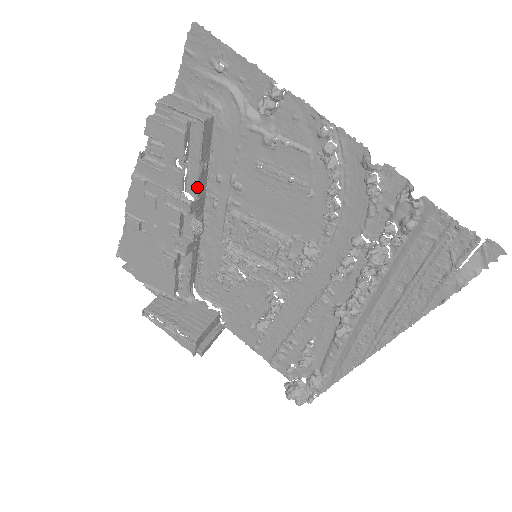
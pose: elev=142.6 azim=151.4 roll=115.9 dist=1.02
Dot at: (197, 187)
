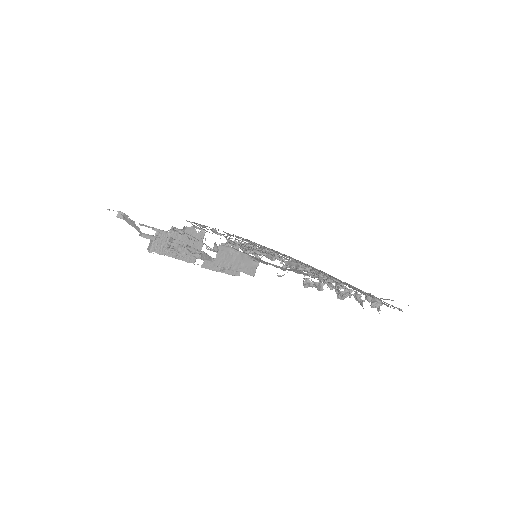
Dot at: occluded
